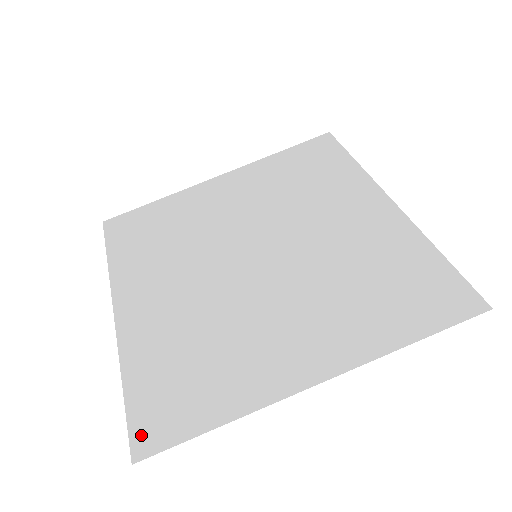
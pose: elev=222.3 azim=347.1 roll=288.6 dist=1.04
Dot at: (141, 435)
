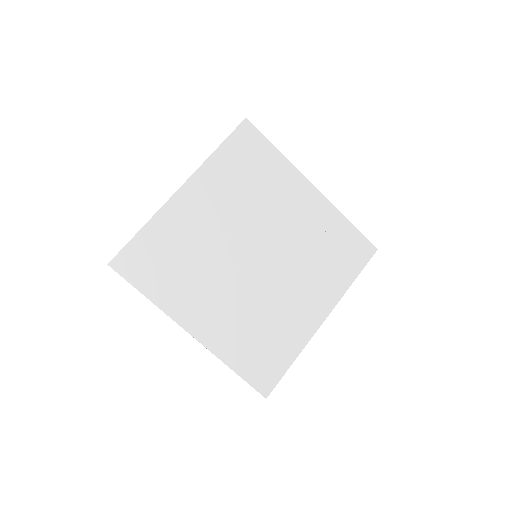
Dot at: (261, 386)
